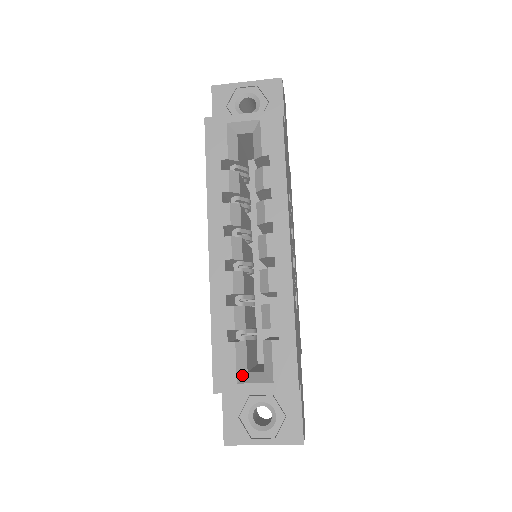
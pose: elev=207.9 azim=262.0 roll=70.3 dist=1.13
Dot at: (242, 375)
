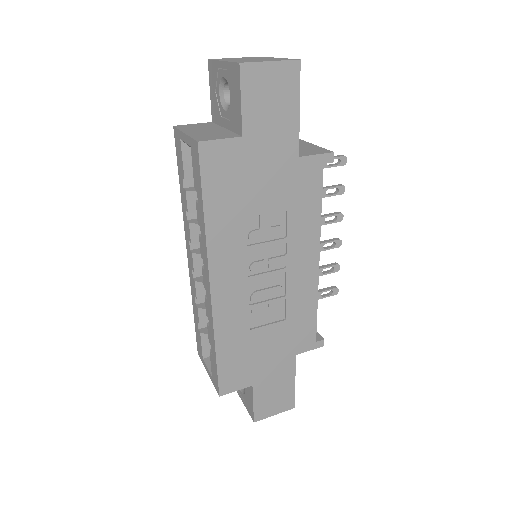
Dot at: (207, 355)
